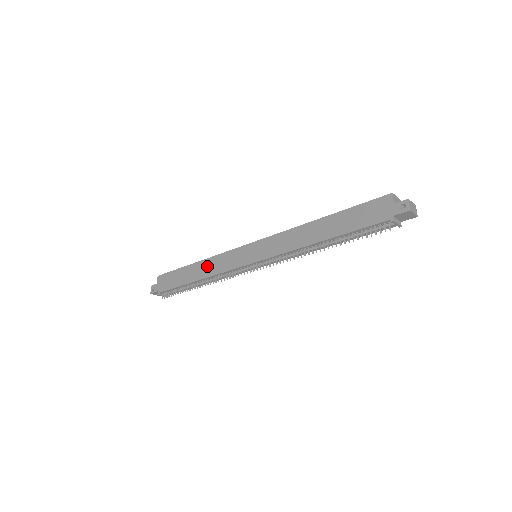
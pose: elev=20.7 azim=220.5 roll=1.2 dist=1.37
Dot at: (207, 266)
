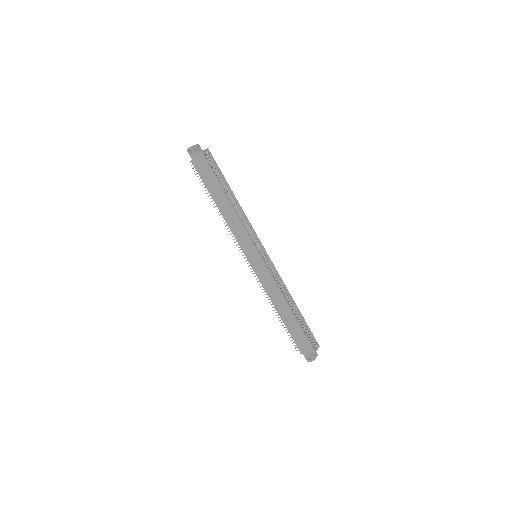
Dot at: (231, 215)
